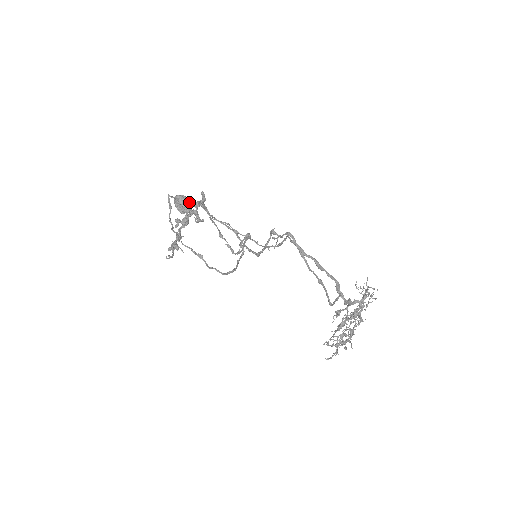
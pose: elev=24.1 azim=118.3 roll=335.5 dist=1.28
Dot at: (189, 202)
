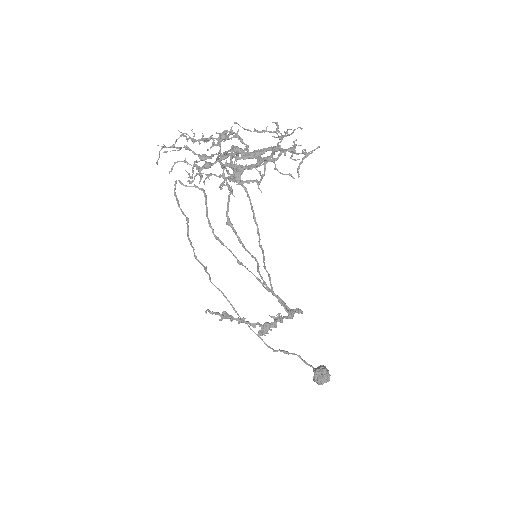
Dot at: (324, 366)
